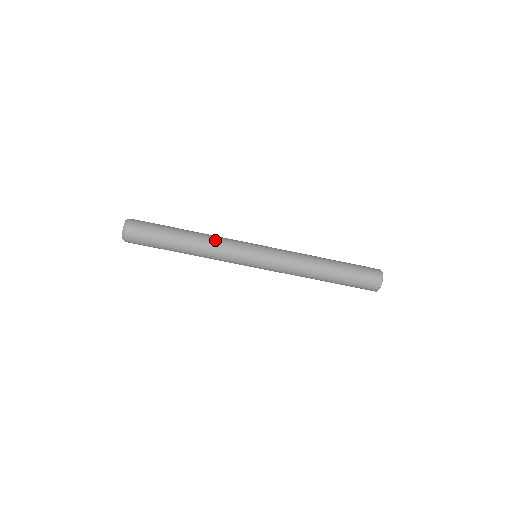
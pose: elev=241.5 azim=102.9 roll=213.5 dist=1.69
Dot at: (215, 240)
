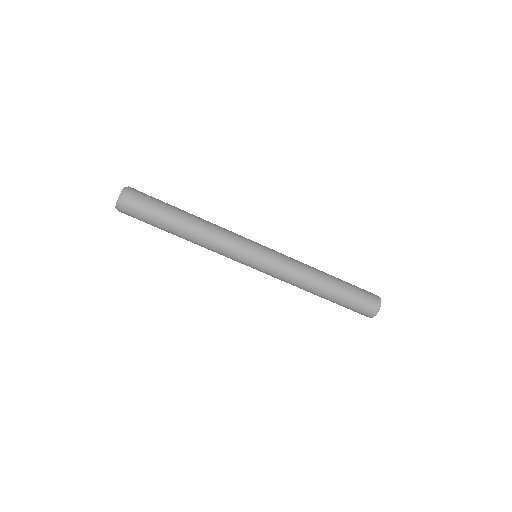
Dot at: (218, 226)
